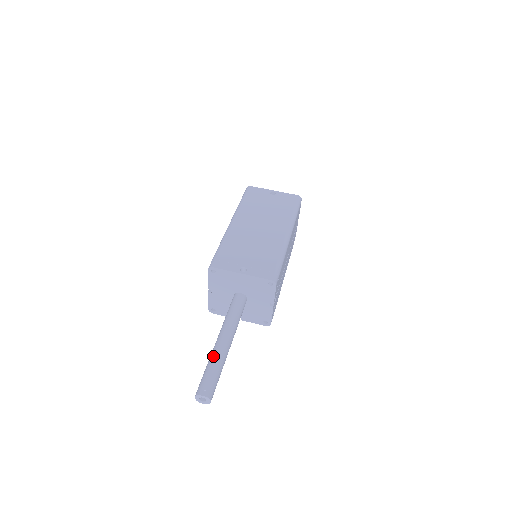
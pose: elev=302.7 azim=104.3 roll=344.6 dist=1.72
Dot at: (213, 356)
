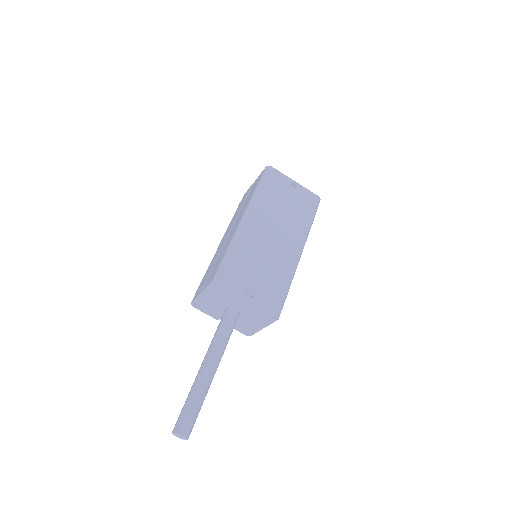
Dot at: (198, 388)
